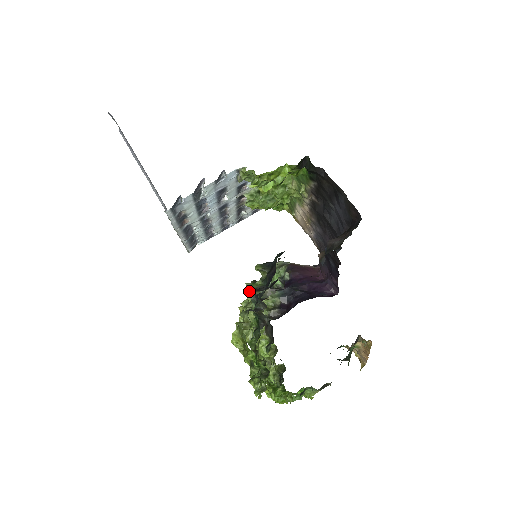
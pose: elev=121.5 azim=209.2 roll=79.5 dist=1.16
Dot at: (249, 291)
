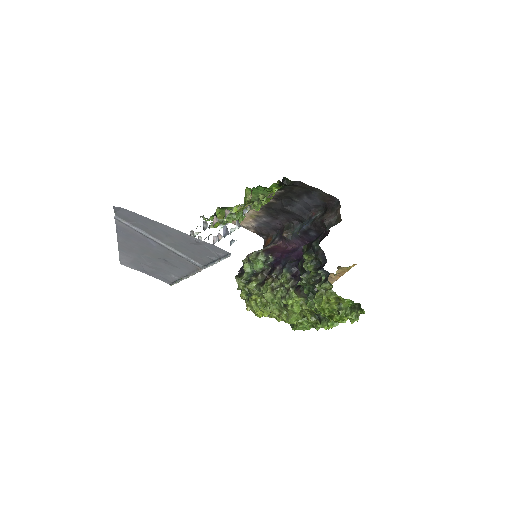
Dot at: (247, 283)
